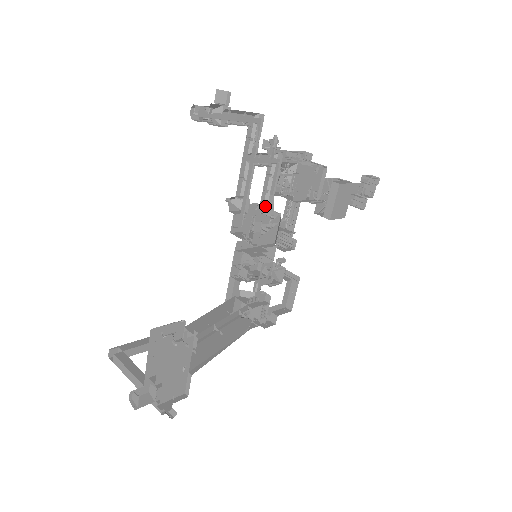
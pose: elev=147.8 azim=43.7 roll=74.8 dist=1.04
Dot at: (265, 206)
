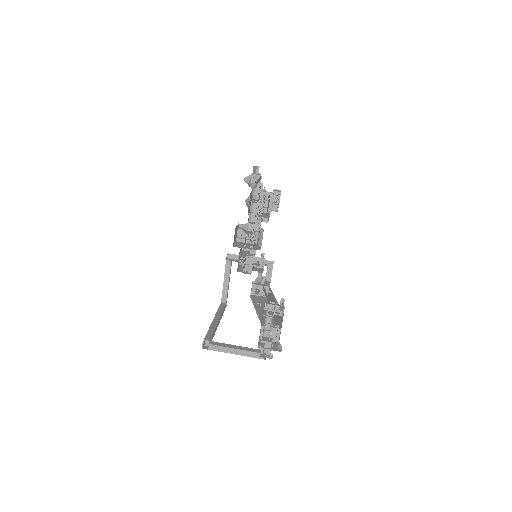
Dot at: occluded
